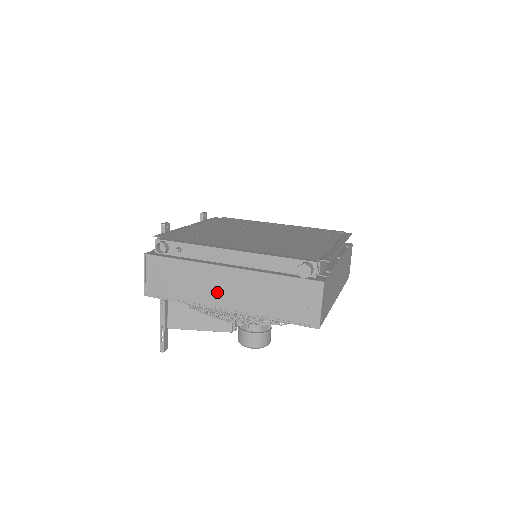
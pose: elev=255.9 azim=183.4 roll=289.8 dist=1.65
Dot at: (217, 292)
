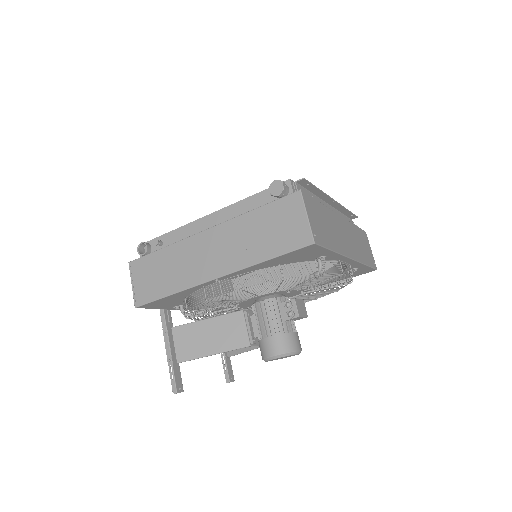
Dot at: (202, 262)
